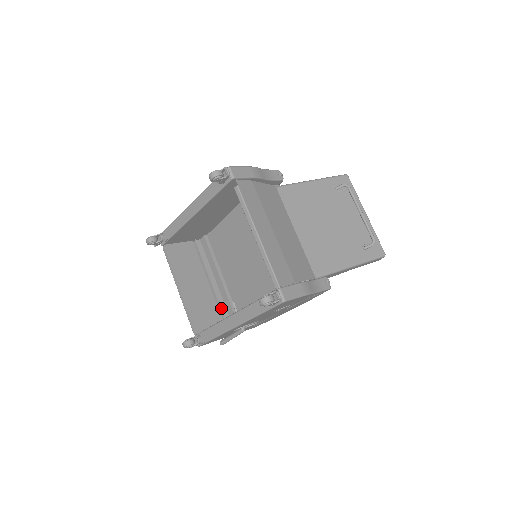
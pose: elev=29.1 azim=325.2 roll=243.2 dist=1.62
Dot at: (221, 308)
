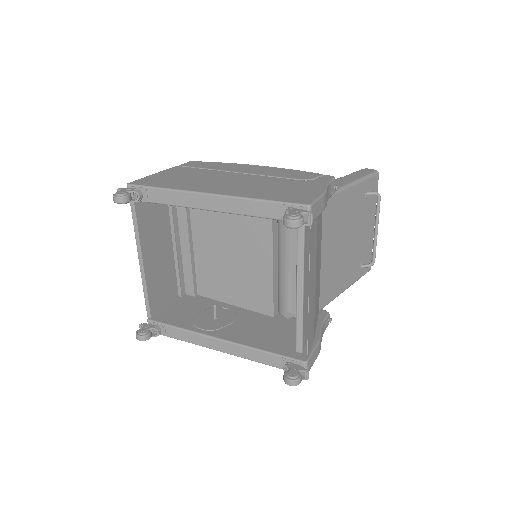
Dot at: (180, 280)
